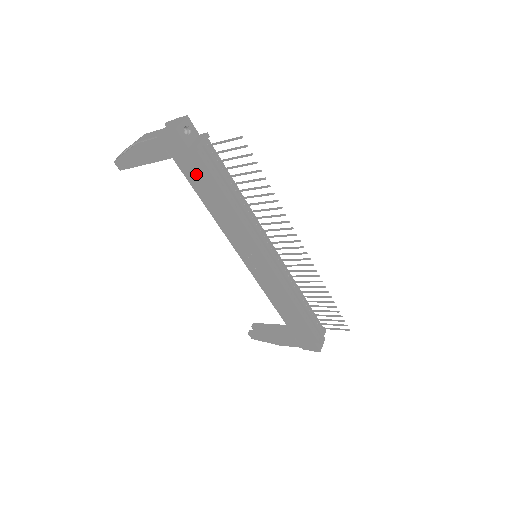
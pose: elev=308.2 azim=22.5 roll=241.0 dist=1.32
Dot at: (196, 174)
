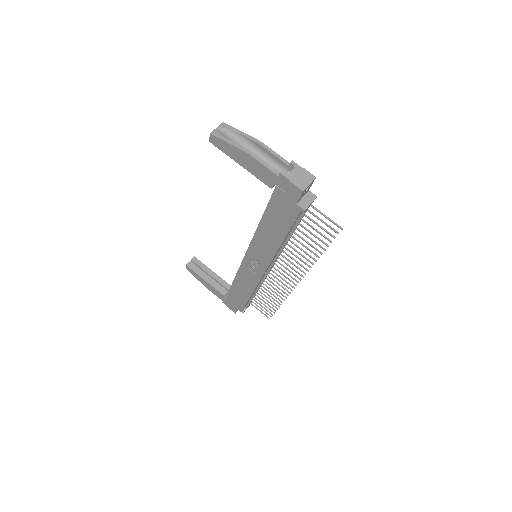
Dot at: (280, 212)
